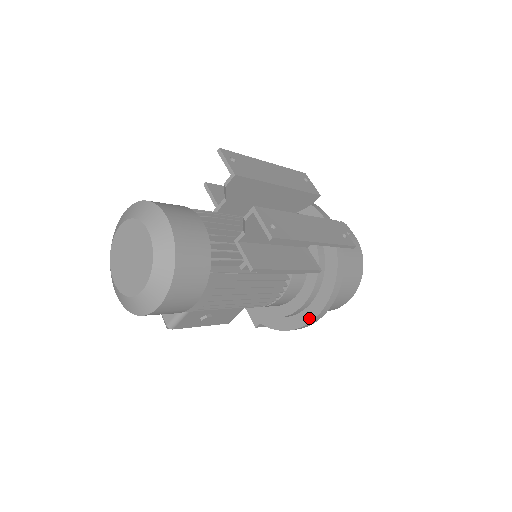
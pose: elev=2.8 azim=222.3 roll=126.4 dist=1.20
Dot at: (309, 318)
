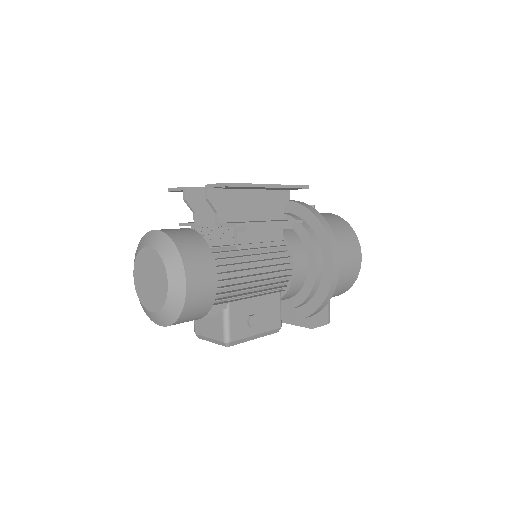
Dot at: (330, 267)
